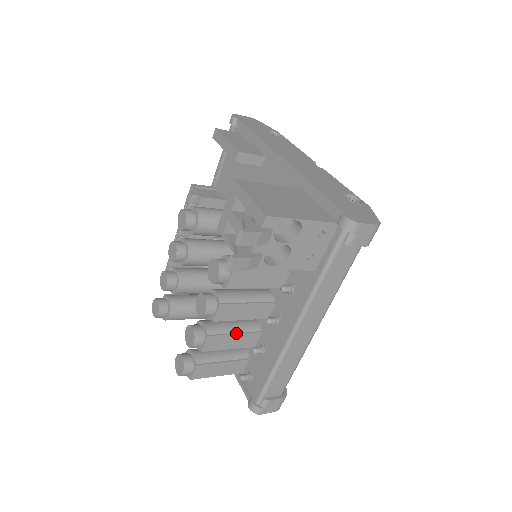
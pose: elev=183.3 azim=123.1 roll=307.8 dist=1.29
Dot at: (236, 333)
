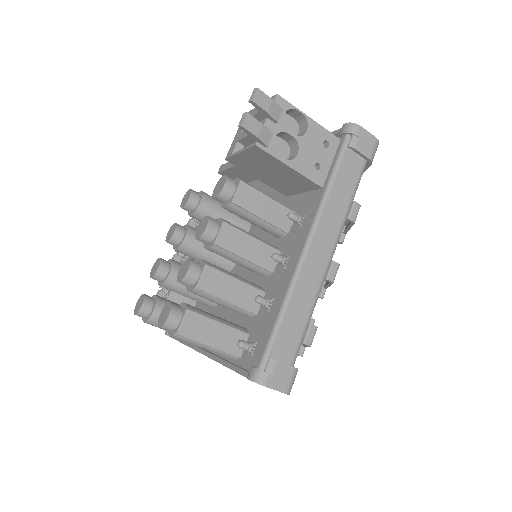
Dot at: (237, 279)
